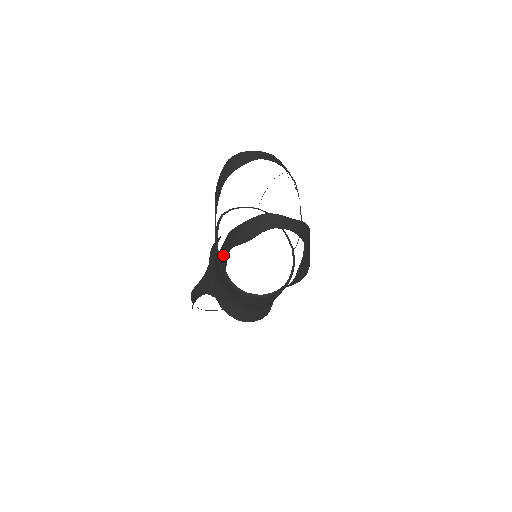
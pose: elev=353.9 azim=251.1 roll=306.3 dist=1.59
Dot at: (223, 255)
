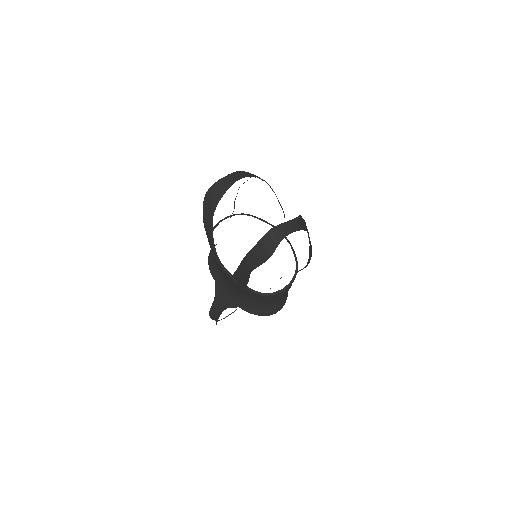
Dot at: (242, 276)
